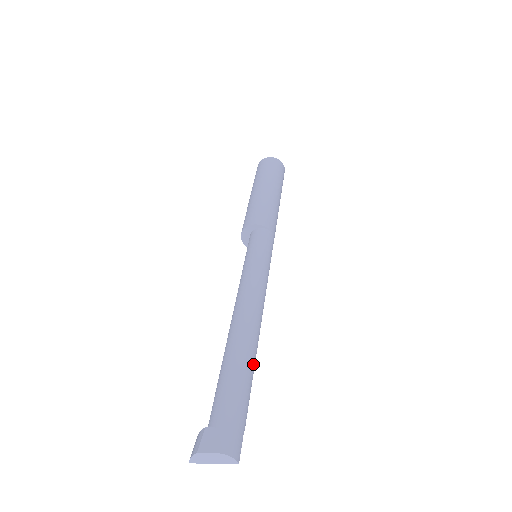
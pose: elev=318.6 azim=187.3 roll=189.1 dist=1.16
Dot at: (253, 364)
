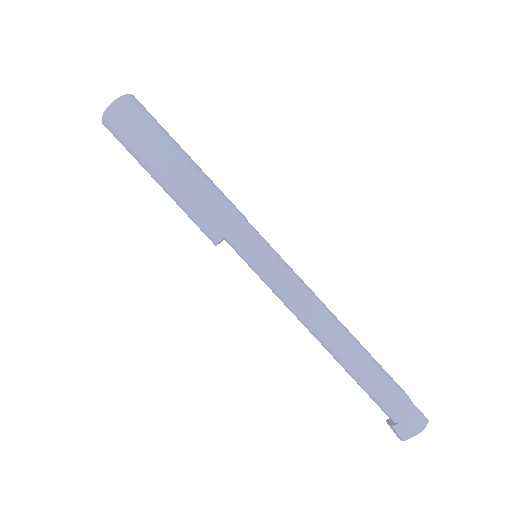
Dot at: (370, 359)
